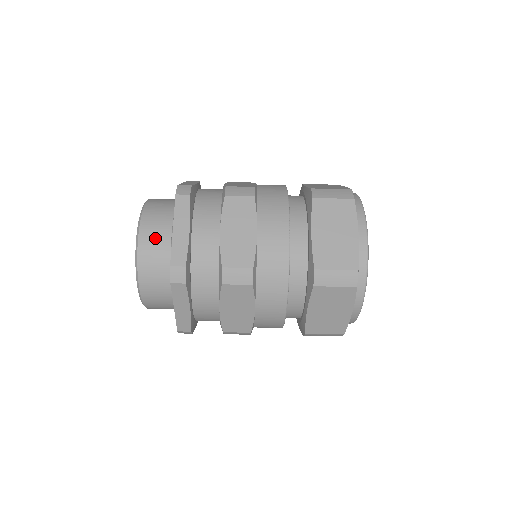
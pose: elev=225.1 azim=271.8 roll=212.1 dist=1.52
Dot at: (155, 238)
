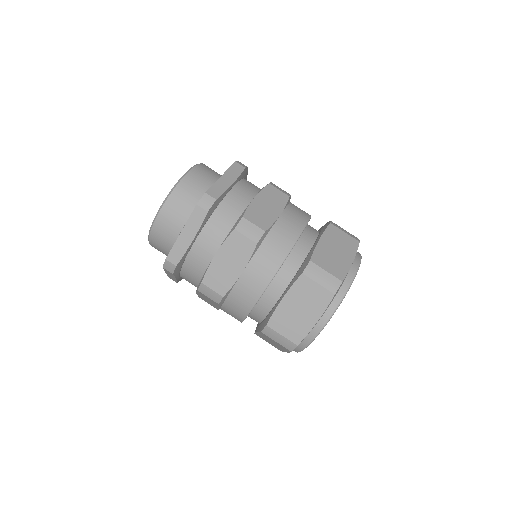
Dot at: occluded
